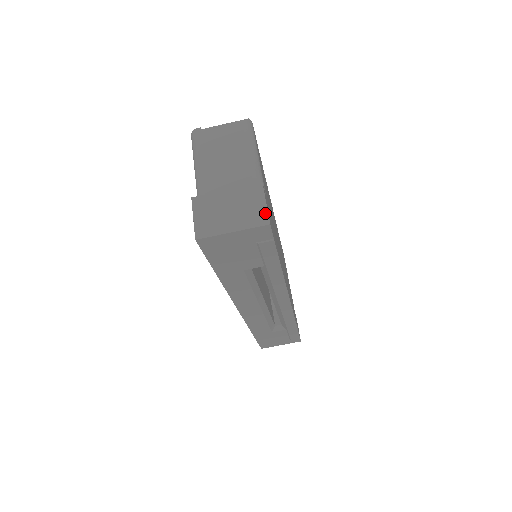
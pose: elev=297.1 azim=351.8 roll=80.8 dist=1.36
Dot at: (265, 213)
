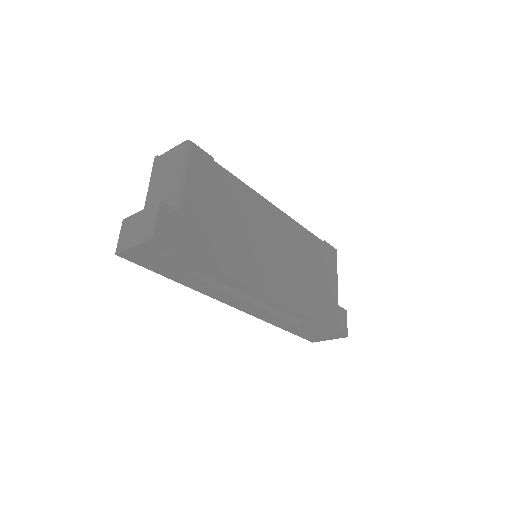
Dot at: (153, 228)
